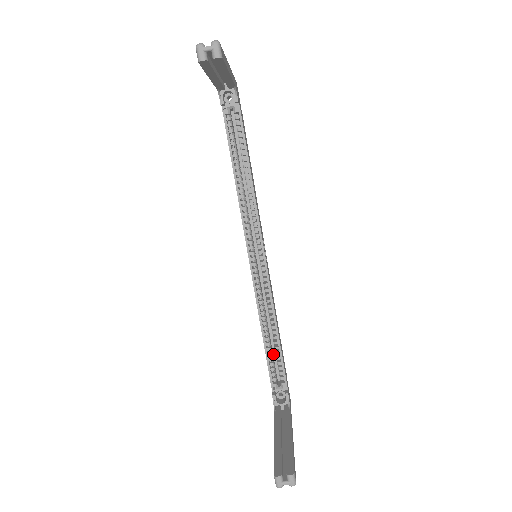
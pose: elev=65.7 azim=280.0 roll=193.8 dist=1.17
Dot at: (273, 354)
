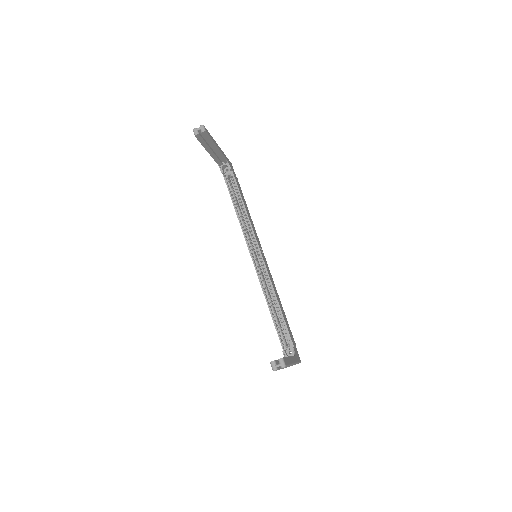
Dot at: (281, 326)
